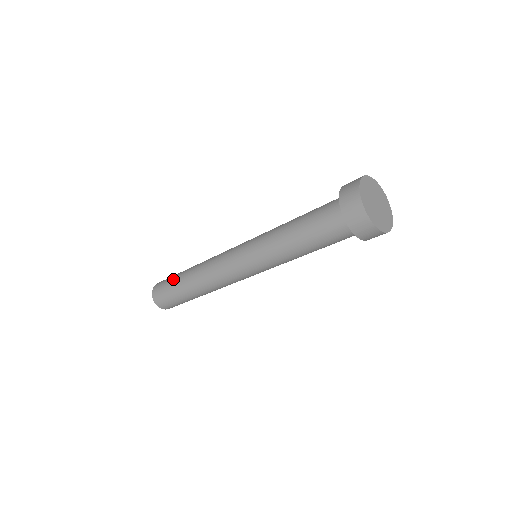
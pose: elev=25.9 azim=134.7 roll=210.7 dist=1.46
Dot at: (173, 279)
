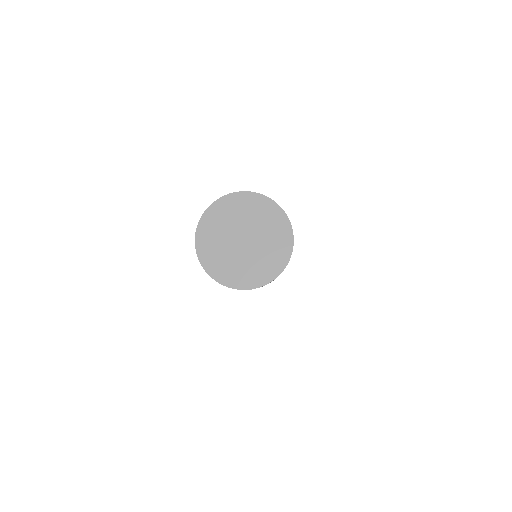
Dot at: occluded
